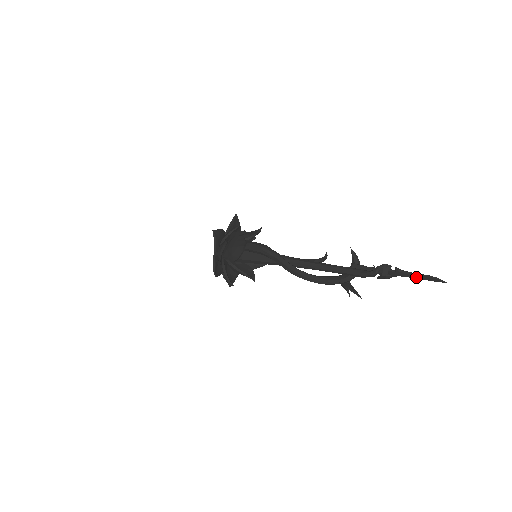
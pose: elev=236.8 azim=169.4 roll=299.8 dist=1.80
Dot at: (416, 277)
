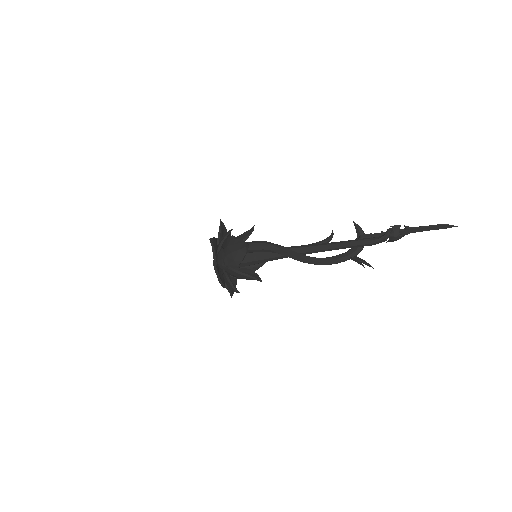
Dot at: (426, 229)
